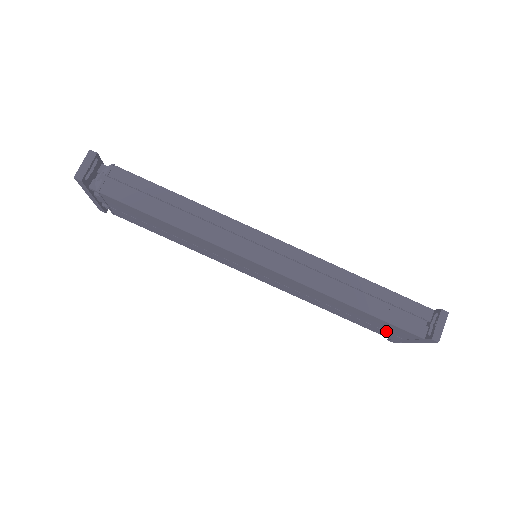
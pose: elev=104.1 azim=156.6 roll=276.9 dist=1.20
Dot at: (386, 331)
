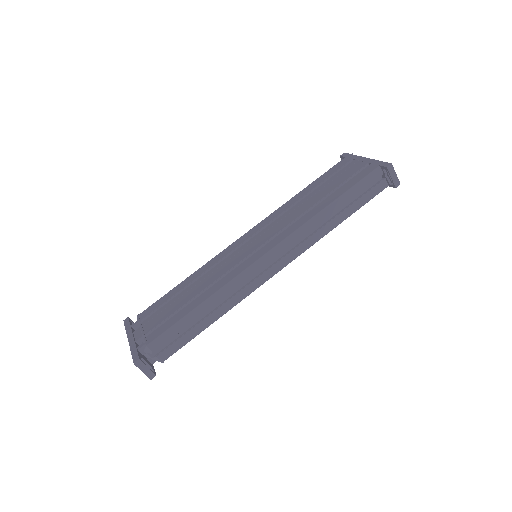
Dot at: occluded
